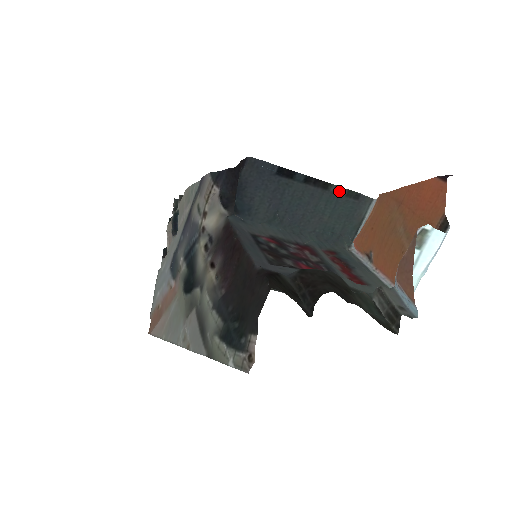
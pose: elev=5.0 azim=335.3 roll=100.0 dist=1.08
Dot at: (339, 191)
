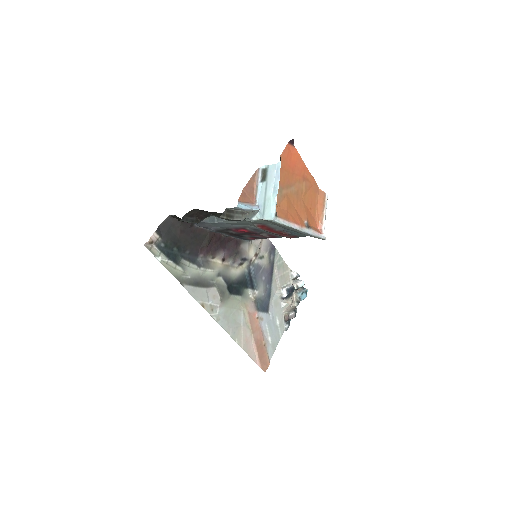
Dot at: occluded
